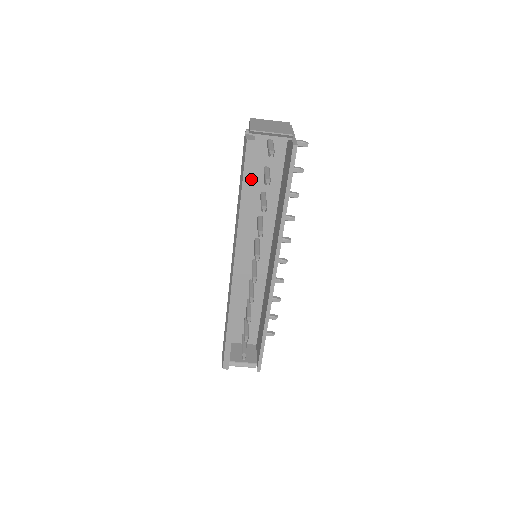
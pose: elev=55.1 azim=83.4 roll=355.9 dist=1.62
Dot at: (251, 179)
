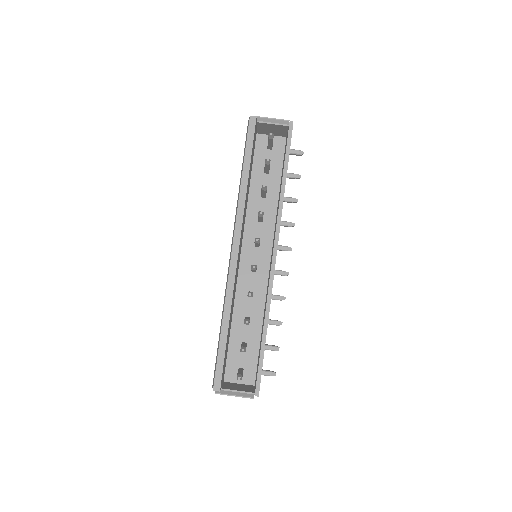
Dot at: (253, 180)
